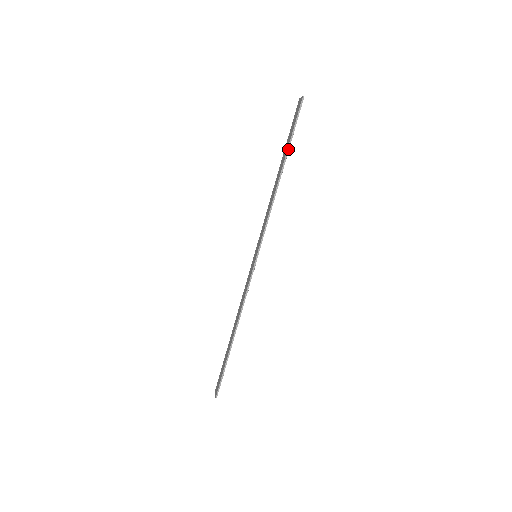
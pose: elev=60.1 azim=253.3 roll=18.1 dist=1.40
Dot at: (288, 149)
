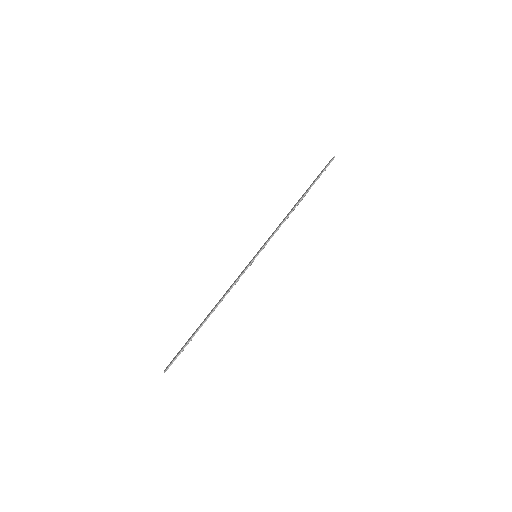
Dot at: (312, 185)
